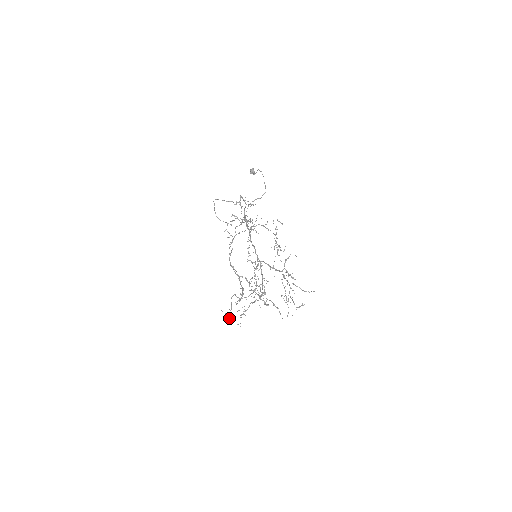
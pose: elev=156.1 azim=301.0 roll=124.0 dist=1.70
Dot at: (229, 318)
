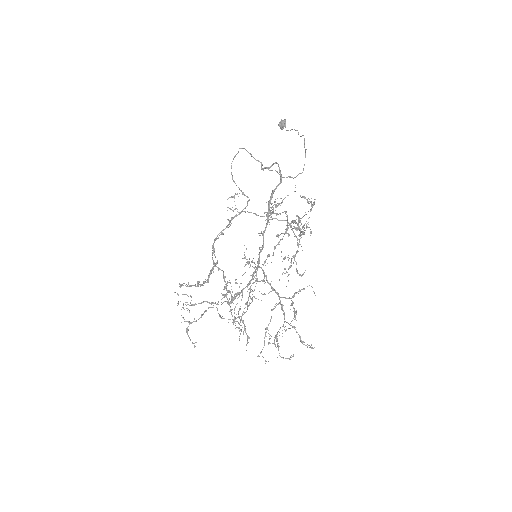
Dot at: (187, 330)
